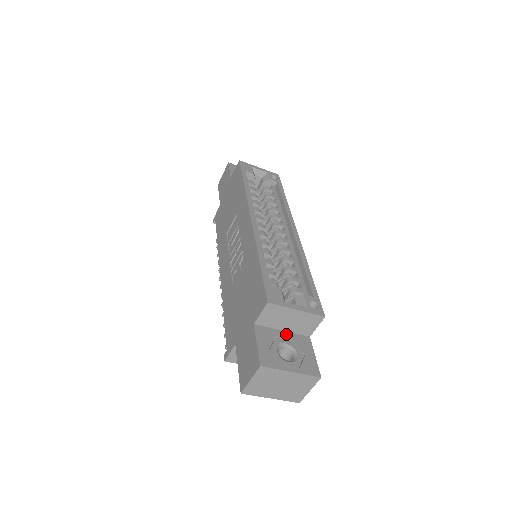
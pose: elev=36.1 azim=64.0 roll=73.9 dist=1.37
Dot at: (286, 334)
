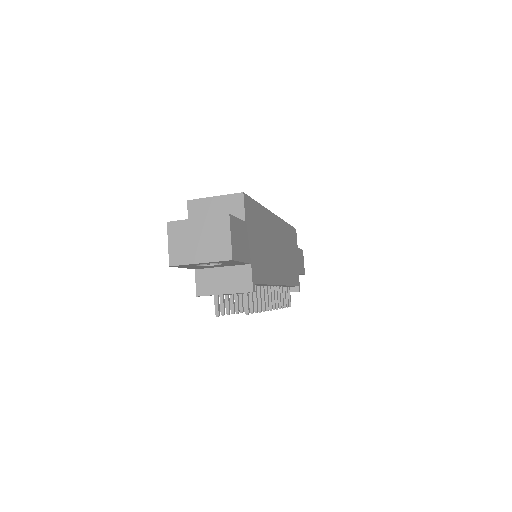
Dot at: occluded
